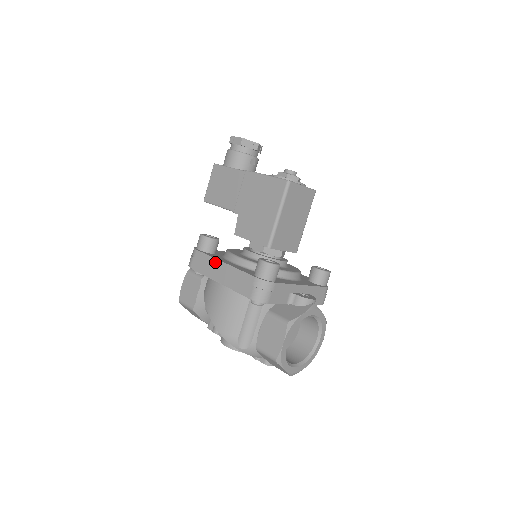
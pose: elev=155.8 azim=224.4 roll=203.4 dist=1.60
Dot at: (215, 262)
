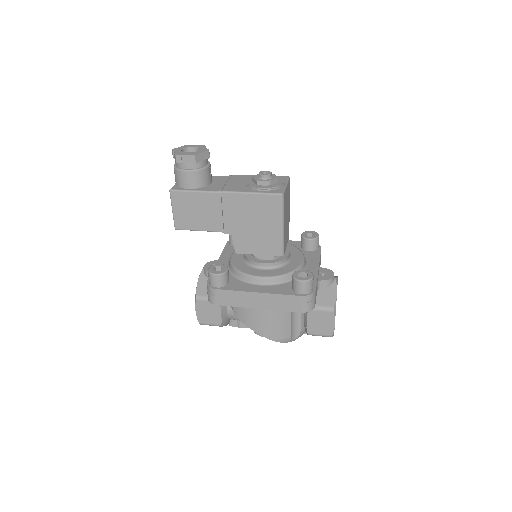
Dot at: (247, 295)
